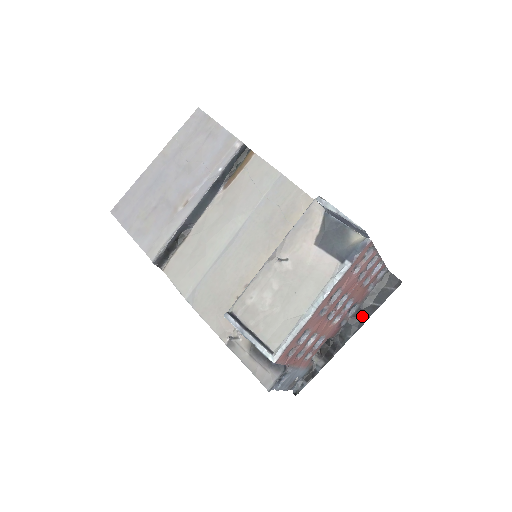
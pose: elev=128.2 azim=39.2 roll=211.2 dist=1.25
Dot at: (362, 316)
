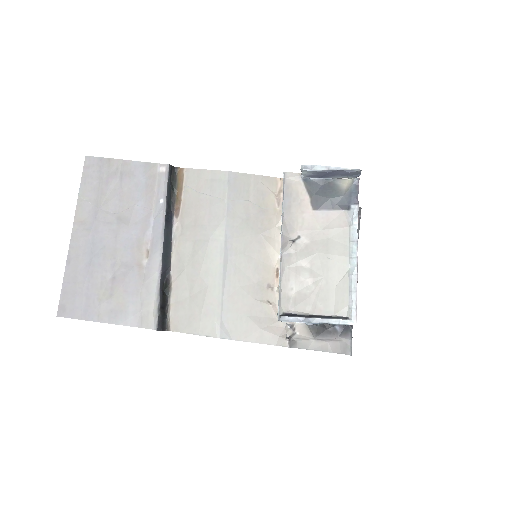
Dot at: occluded
